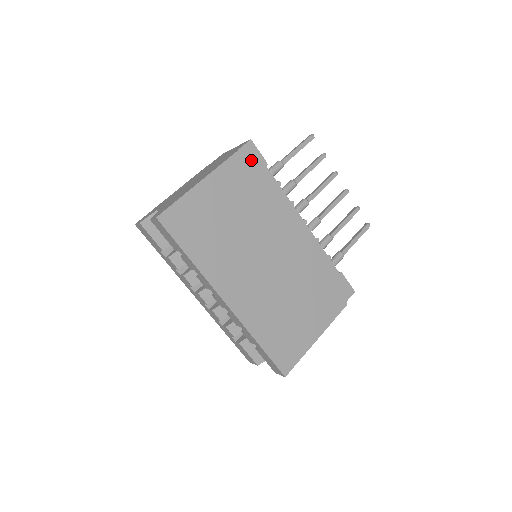
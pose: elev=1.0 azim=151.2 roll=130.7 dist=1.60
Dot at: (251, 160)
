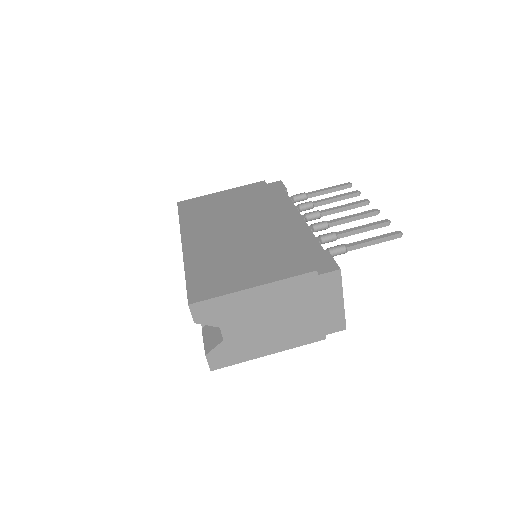
Dot at: (273, 188)
